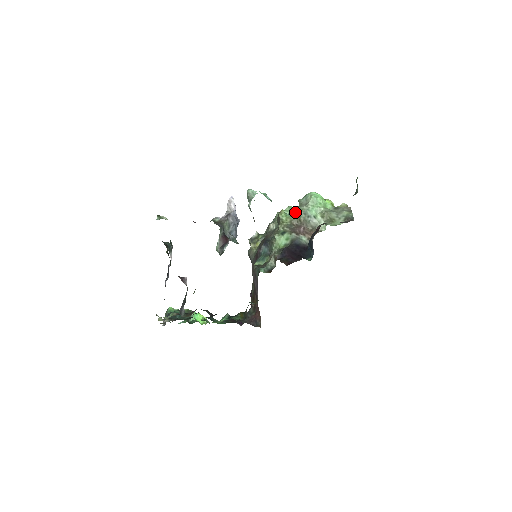
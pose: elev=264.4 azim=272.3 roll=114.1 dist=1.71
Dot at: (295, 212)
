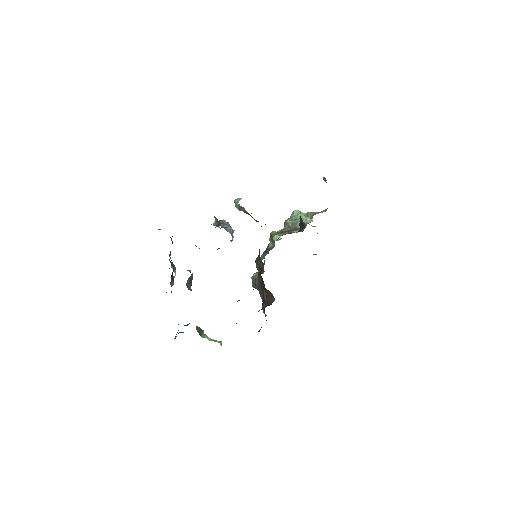
Dot at: occluded
